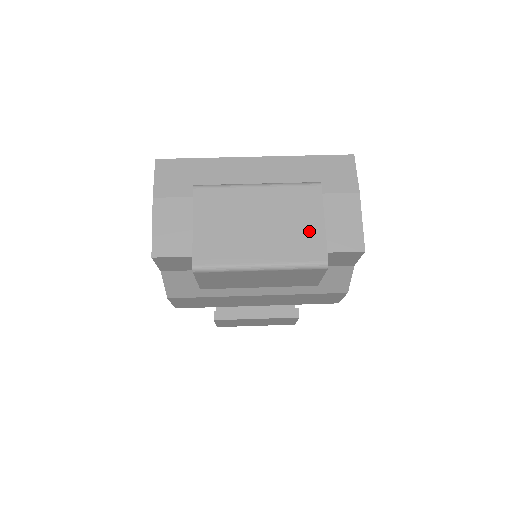
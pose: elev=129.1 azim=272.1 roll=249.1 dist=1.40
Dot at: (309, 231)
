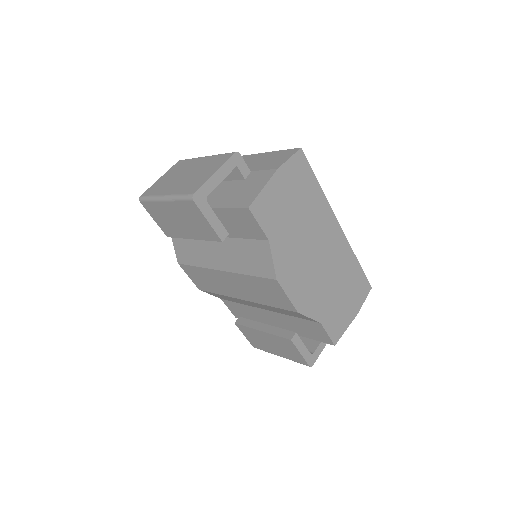
Dot at: (202, 178)
